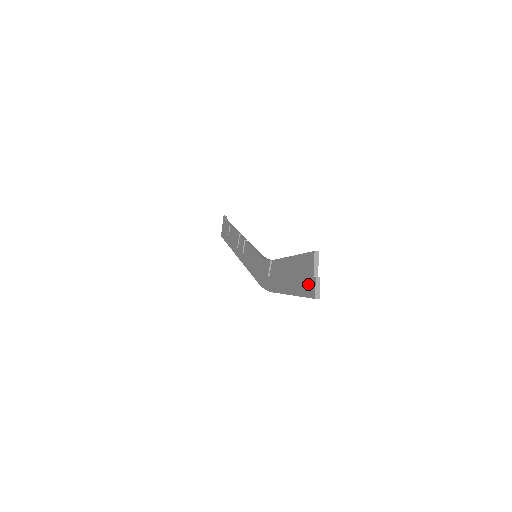
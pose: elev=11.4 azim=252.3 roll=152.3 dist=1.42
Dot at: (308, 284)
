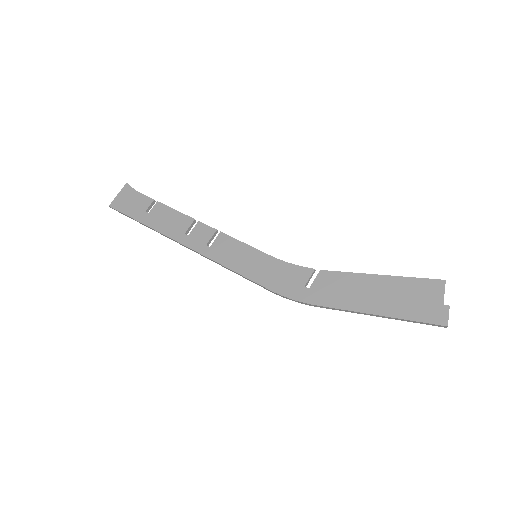
Dot at: (431, 310)
